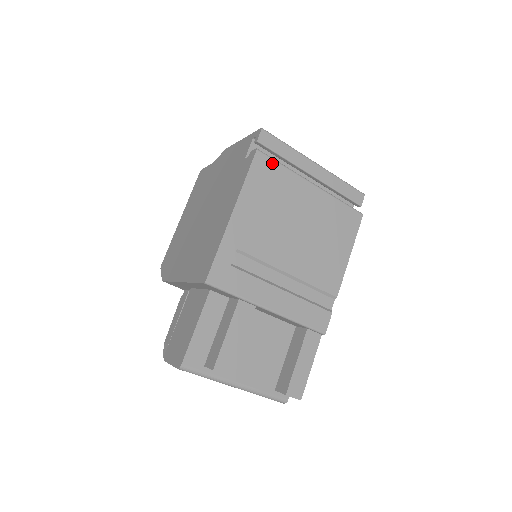
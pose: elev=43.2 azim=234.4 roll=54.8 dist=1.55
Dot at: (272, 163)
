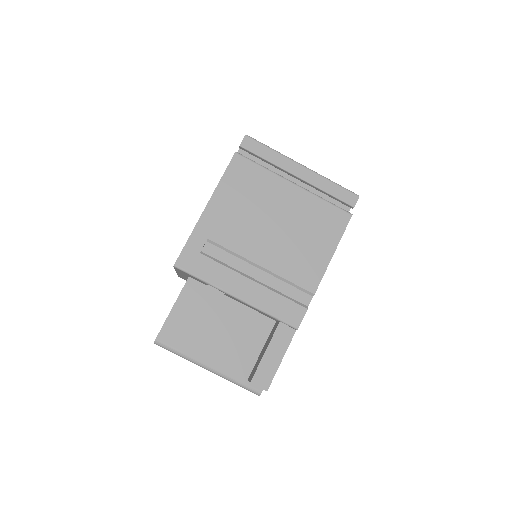
Dot at: (250, 164)
